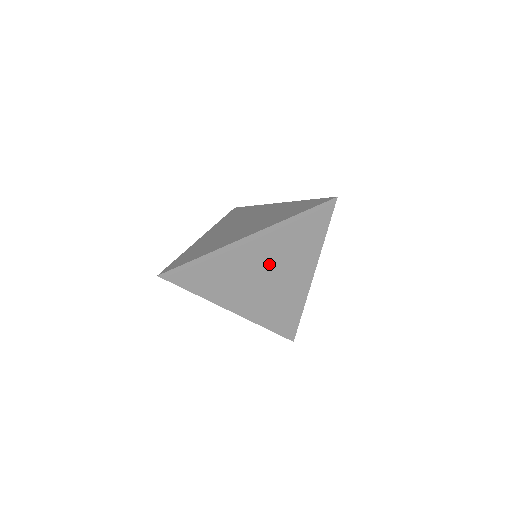
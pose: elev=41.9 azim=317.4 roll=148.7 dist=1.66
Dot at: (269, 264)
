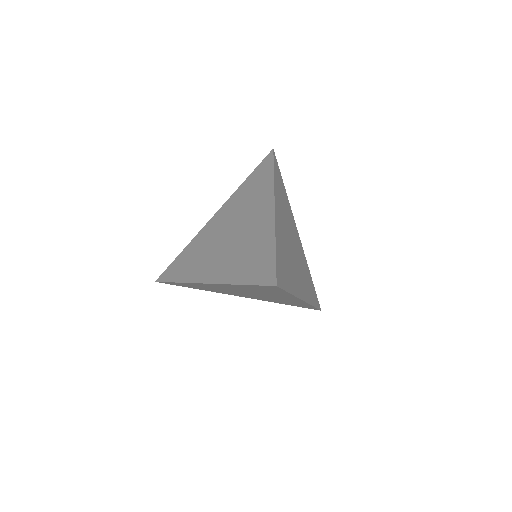
Dot at: (232, 223)
